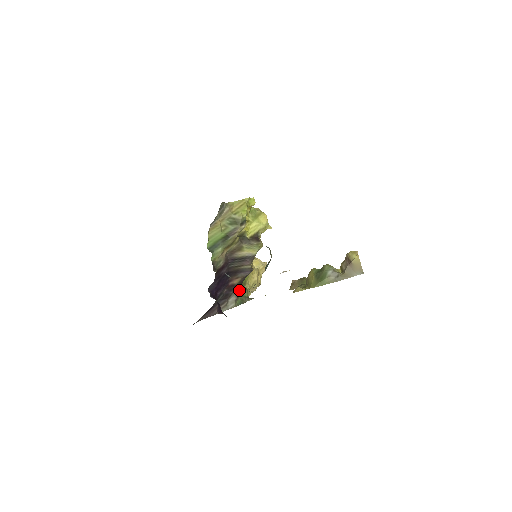
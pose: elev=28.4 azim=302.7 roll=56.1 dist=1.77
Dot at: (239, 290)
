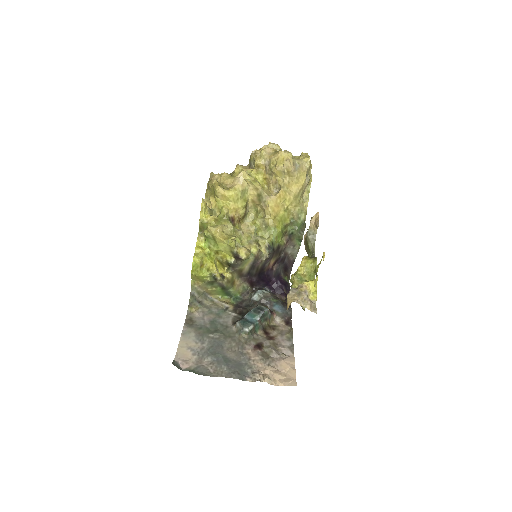
Dot at: (287, 236)
